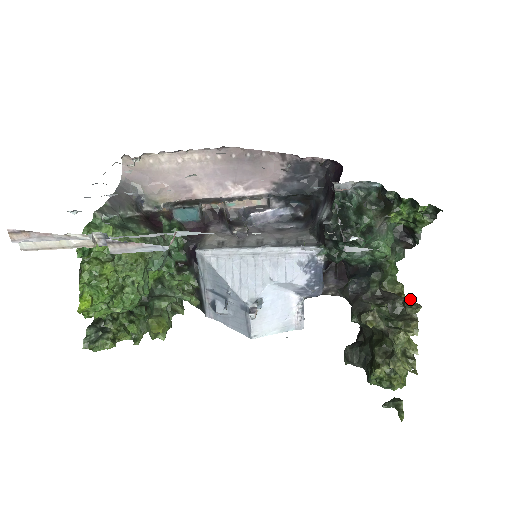
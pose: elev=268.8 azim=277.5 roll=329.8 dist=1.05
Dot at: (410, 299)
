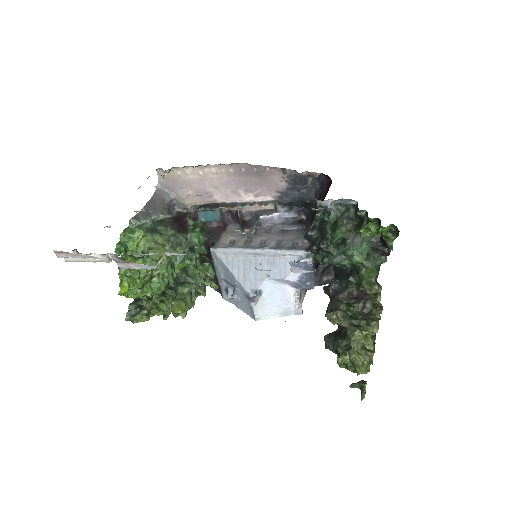
Dot at: (377, 301)
